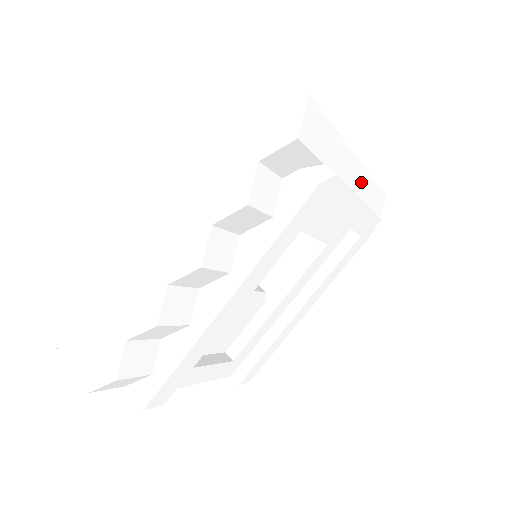
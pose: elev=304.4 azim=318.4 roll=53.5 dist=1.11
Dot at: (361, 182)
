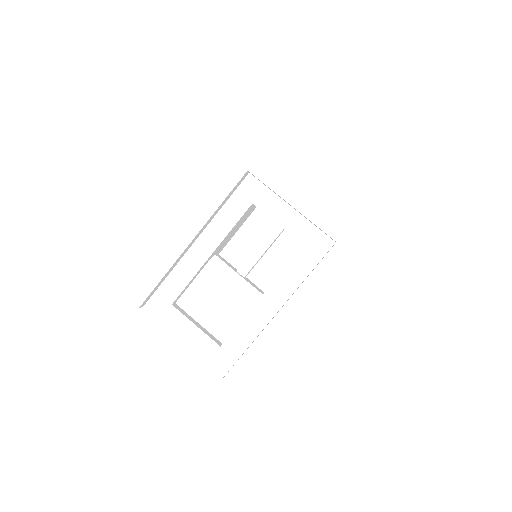
Dot at: (329, 193)
